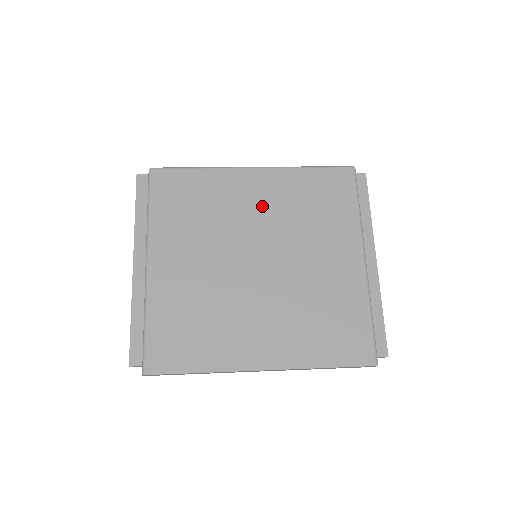
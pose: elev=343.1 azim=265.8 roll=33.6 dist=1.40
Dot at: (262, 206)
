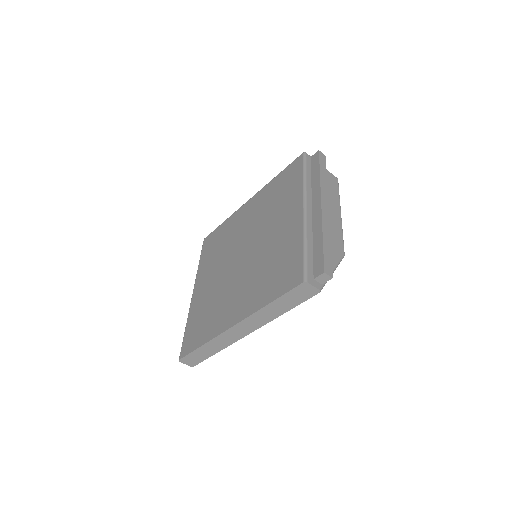
Dot at: (249, 219)
